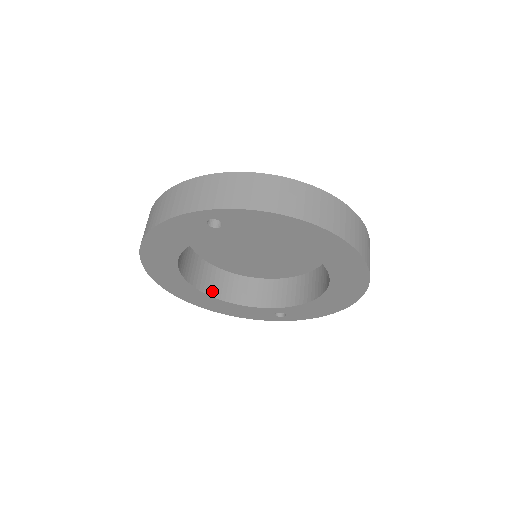
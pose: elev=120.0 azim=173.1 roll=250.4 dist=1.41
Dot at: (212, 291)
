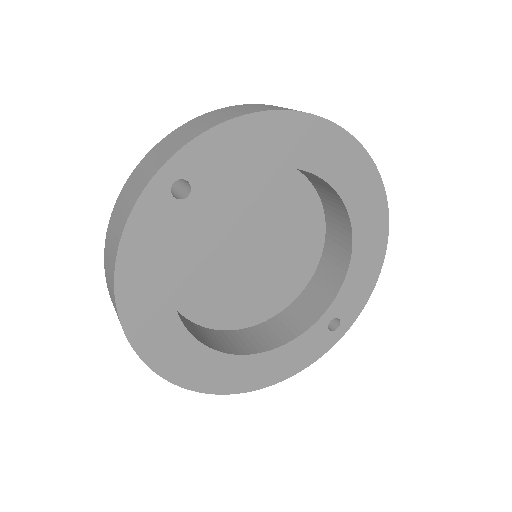
Dot at: (243, 350)
